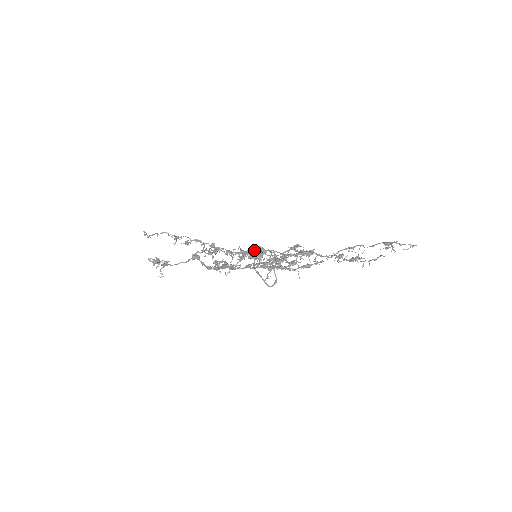
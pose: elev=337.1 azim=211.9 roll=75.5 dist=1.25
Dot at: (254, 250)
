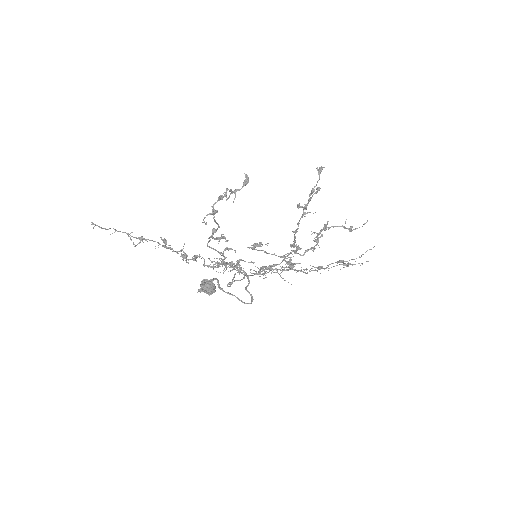
Dot at: (237, 262)
